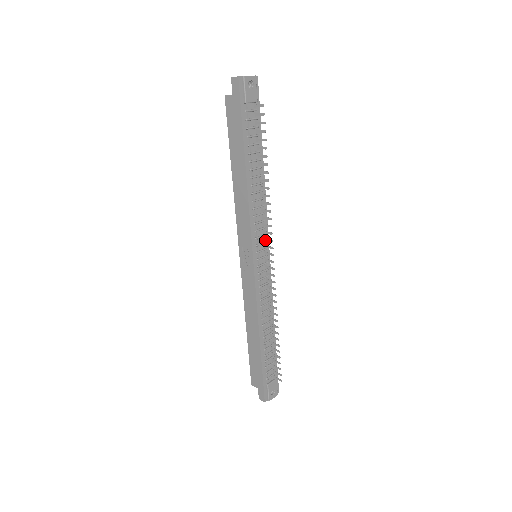
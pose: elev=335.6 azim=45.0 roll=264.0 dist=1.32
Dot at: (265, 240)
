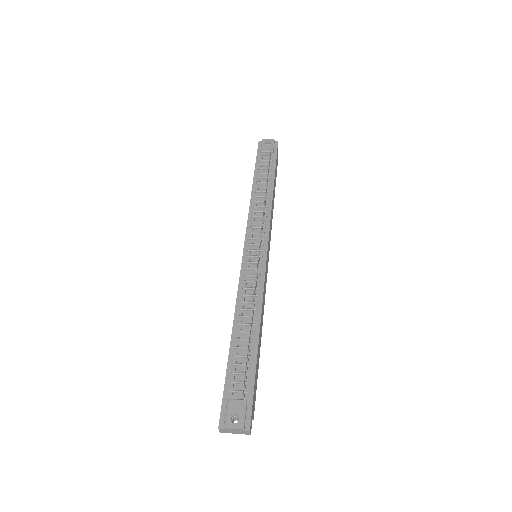
Dot at: (264, 238)
